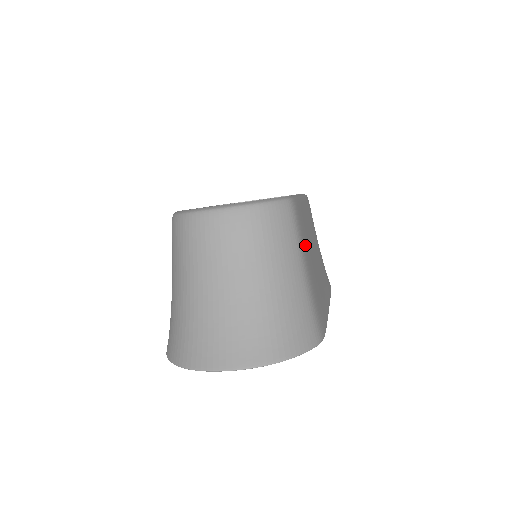
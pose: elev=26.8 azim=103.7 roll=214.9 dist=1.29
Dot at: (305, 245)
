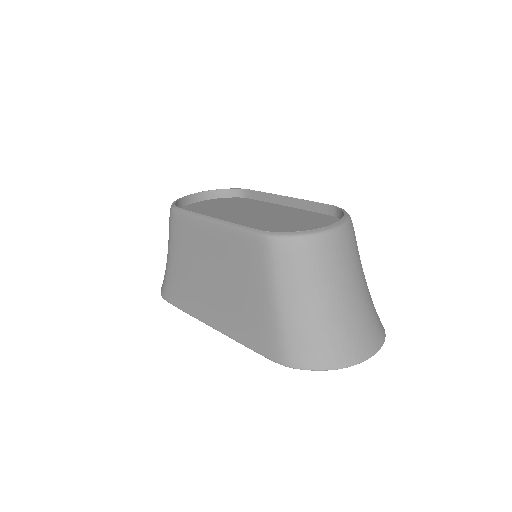
Dot at: occluded
